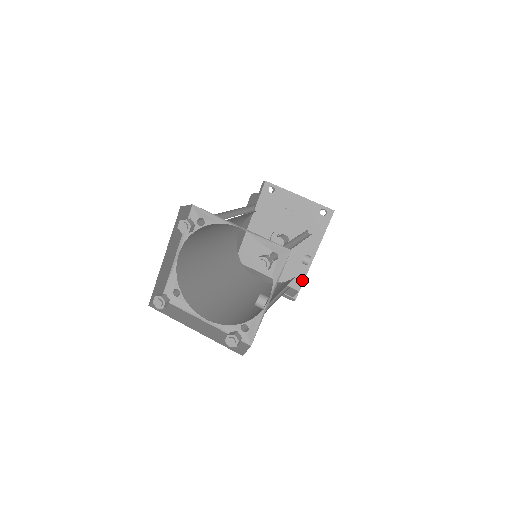
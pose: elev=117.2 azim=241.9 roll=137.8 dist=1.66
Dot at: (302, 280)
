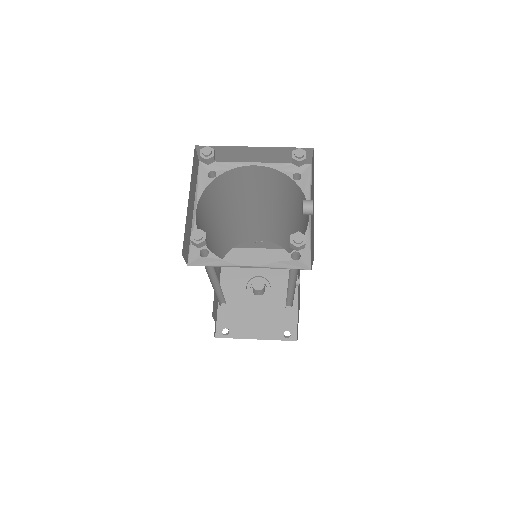
Dot at: (295, 317)
